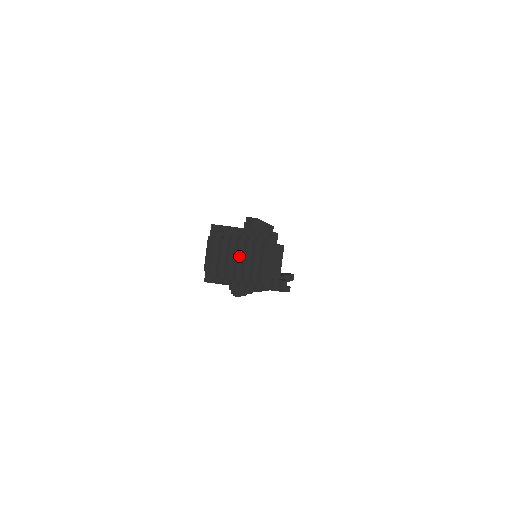
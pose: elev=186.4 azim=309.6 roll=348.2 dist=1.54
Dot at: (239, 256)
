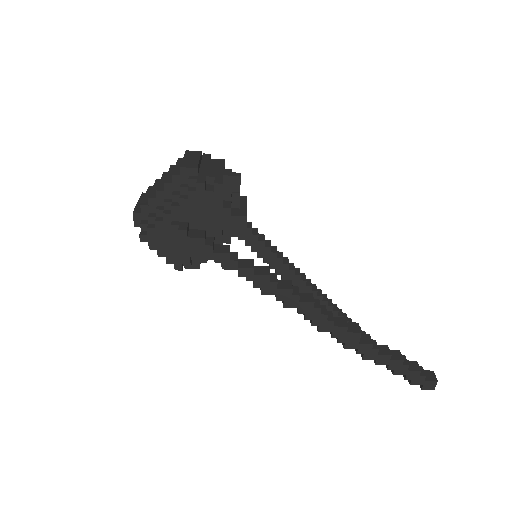
Dot at: (163, 180)
